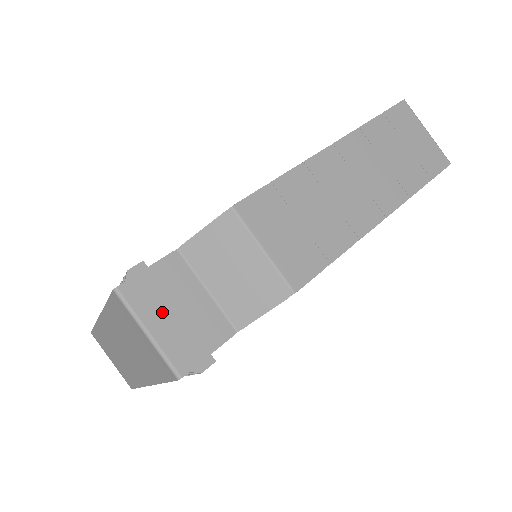
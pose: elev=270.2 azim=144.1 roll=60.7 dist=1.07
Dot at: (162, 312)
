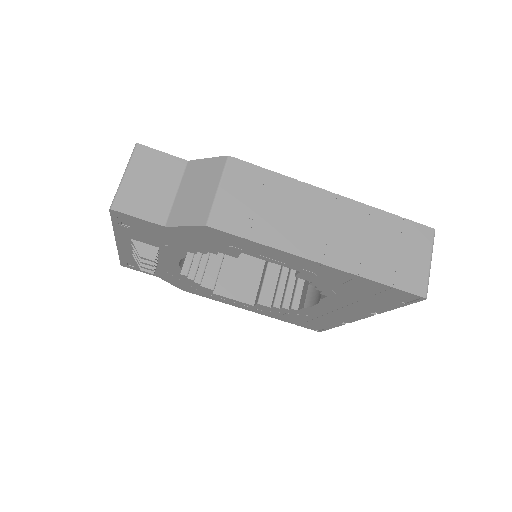
Dot at: (143, 175)
